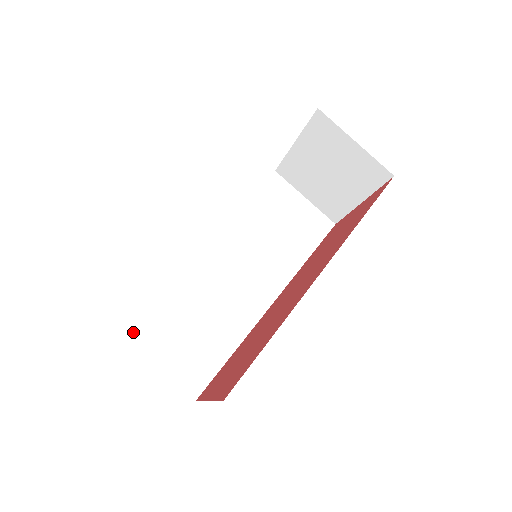
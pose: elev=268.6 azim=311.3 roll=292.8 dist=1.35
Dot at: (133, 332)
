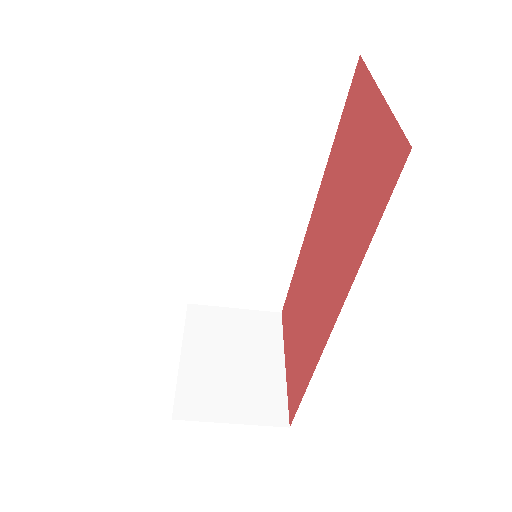
Dot at: (196, 297)
